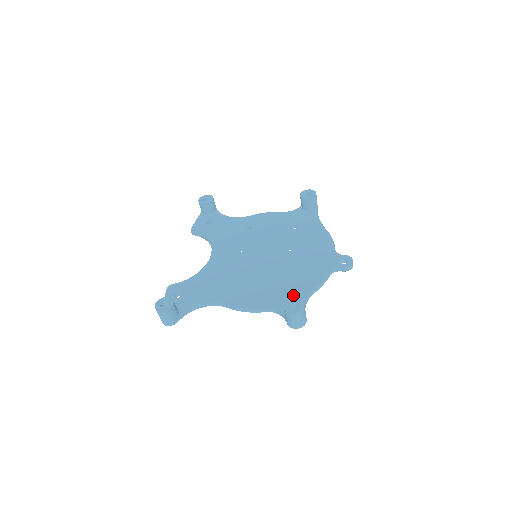
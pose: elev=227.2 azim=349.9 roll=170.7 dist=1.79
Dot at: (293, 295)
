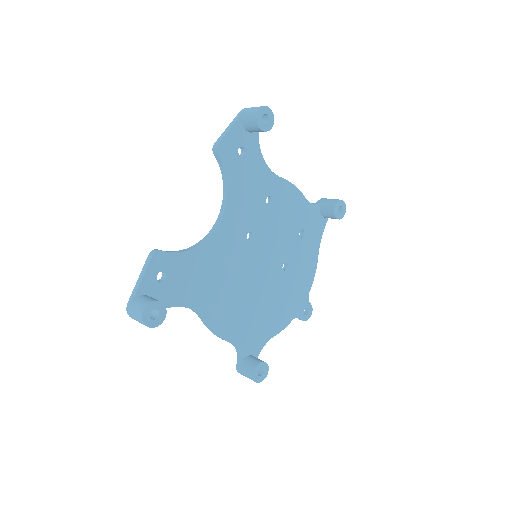
Dot at: (258, 336)
